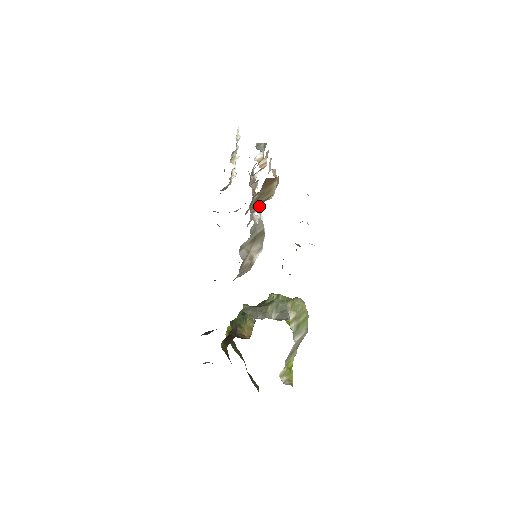
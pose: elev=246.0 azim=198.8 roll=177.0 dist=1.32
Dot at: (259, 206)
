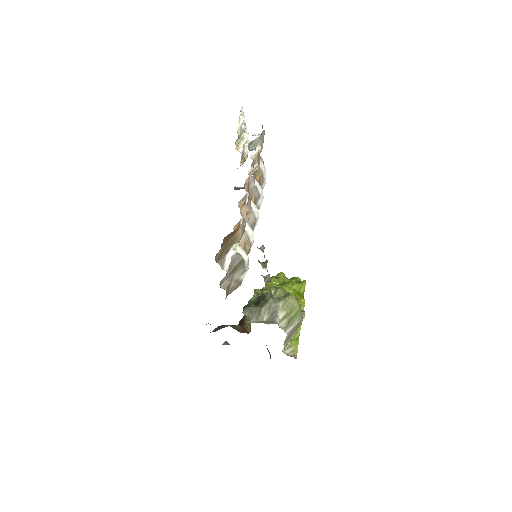
Dot at: (231, 247)
